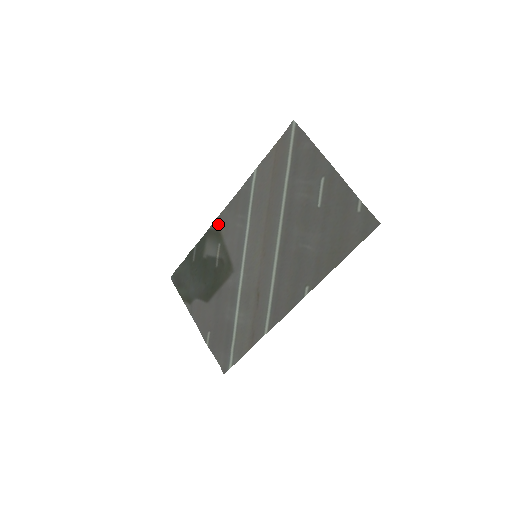
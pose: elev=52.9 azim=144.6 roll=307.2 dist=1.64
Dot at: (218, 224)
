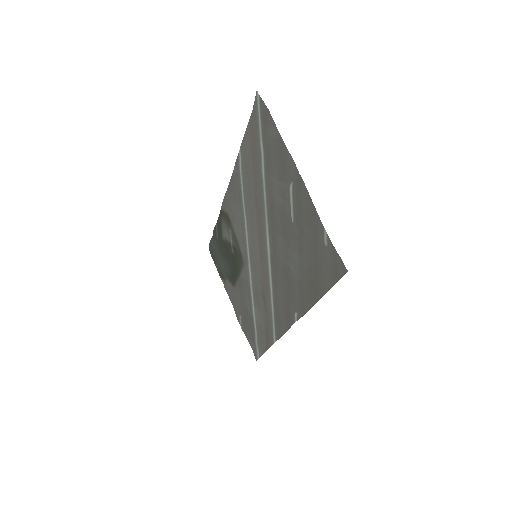
Dot at: (225, 207)
